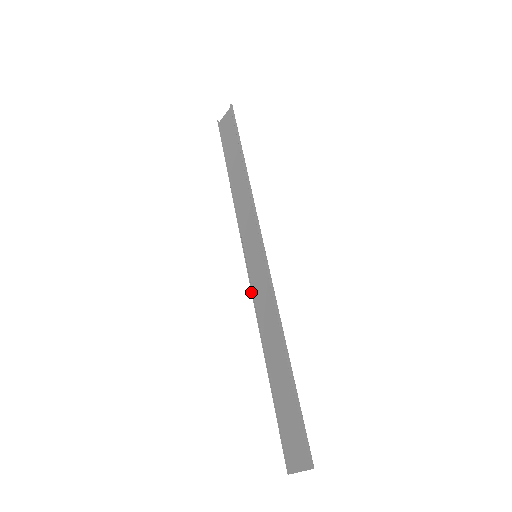
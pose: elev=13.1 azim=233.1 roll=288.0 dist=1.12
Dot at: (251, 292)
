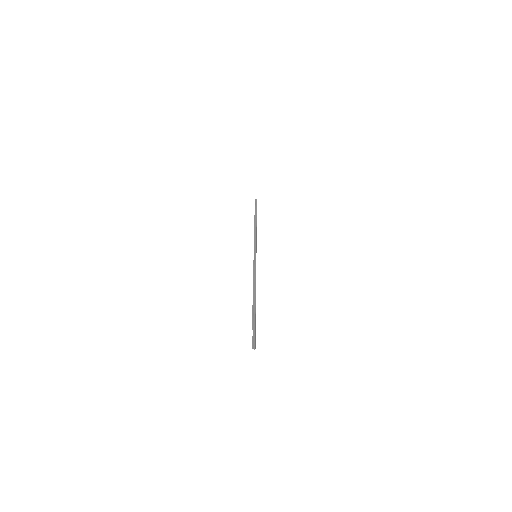
Dot at: occluded
